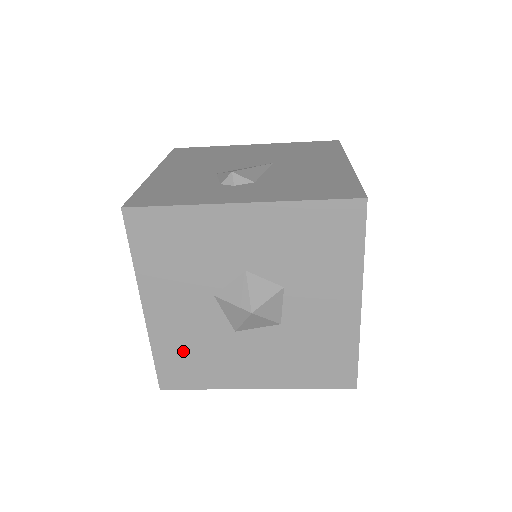
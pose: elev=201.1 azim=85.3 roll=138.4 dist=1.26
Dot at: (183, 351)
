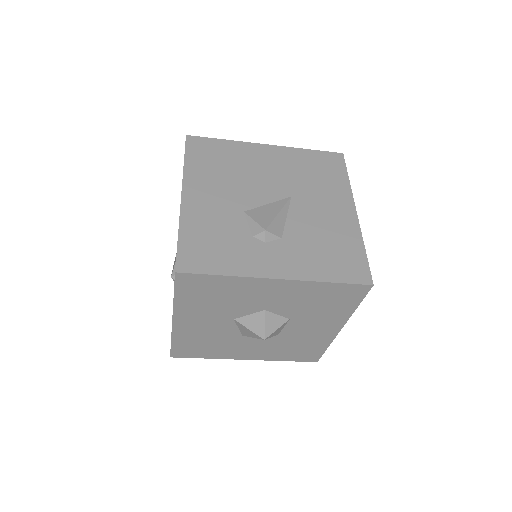
Dot at: (197, 342)
